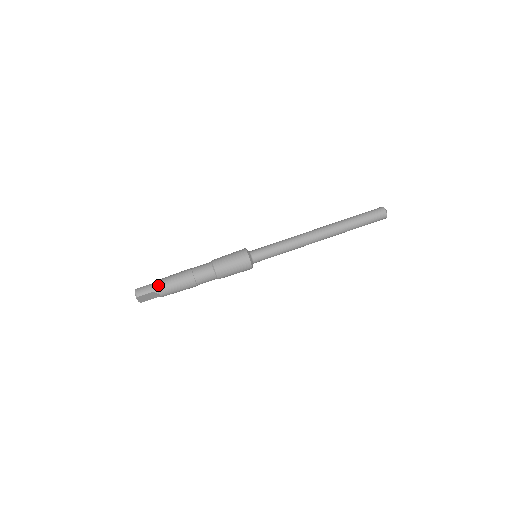
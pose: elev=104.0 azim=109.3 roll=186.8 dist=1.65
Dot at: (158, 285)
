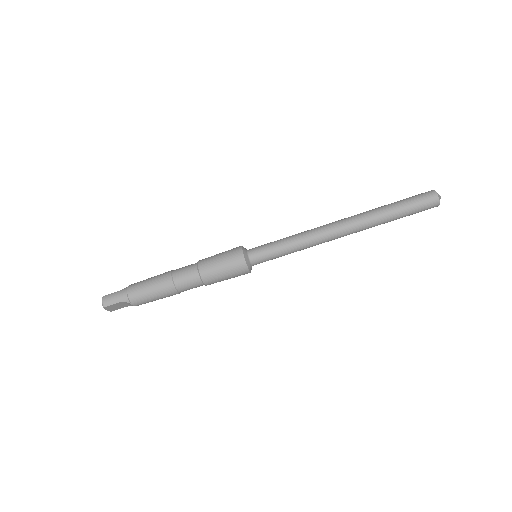
Dot at: (129, 293)
